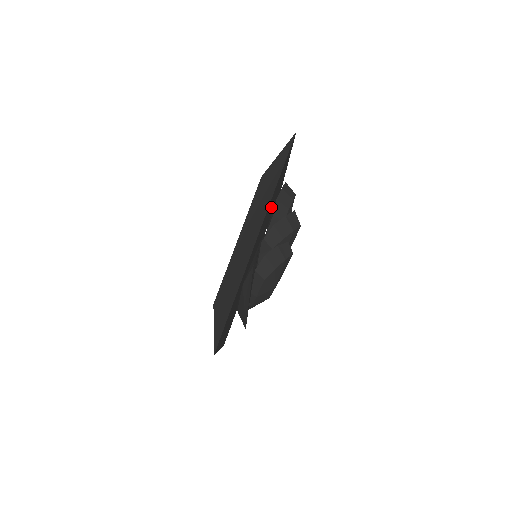
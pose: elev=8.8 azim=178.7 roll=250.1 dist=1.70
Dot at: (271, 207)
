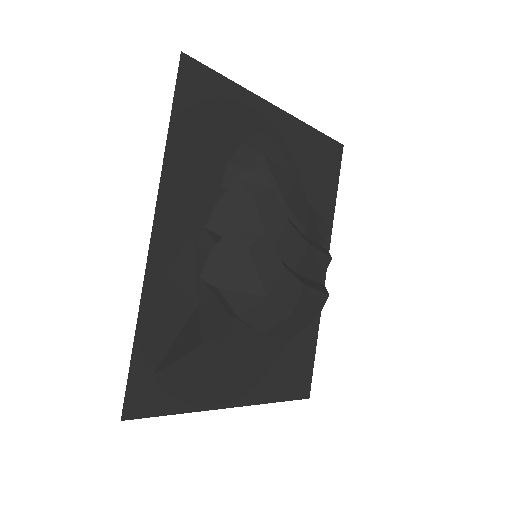
Dot at: occluded
